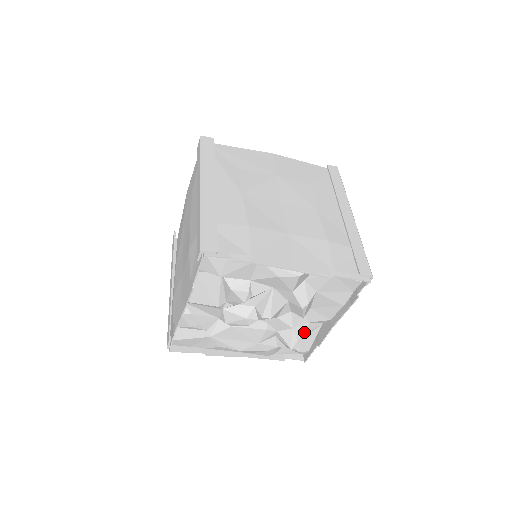
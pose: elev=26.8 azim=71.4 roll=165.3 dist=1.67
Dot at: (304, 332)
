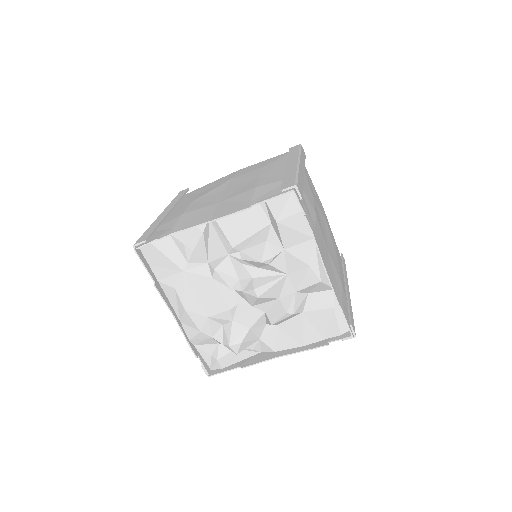
Dot at: (250, 342)
